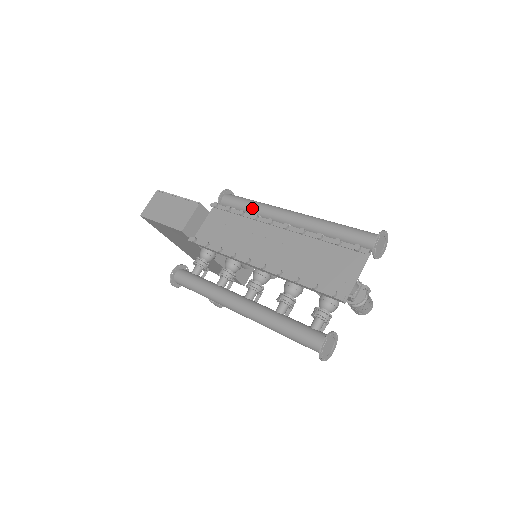
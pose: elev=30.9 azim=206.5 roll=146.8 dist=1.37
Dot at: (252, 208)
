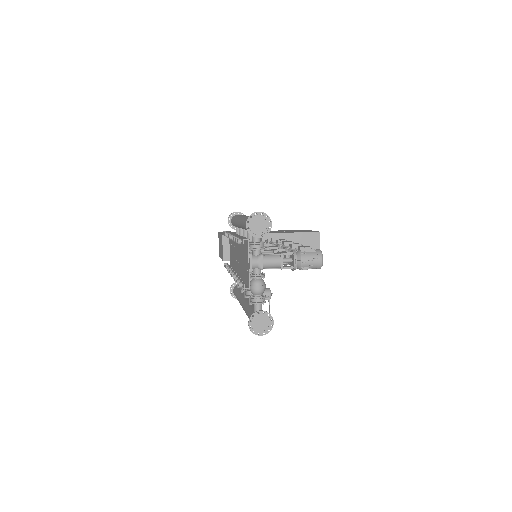
Dot at: (235, 224)
